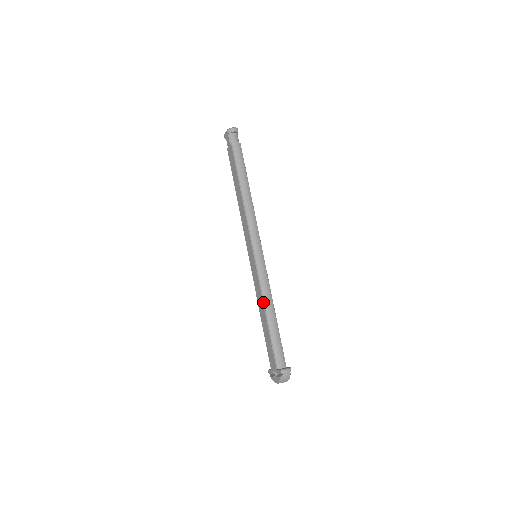
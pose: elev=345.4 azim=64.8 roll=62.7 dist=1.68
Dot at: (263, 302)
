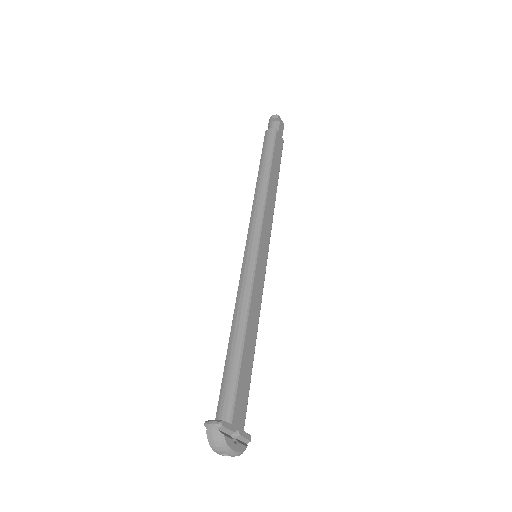
Dot at: (233, 315)
